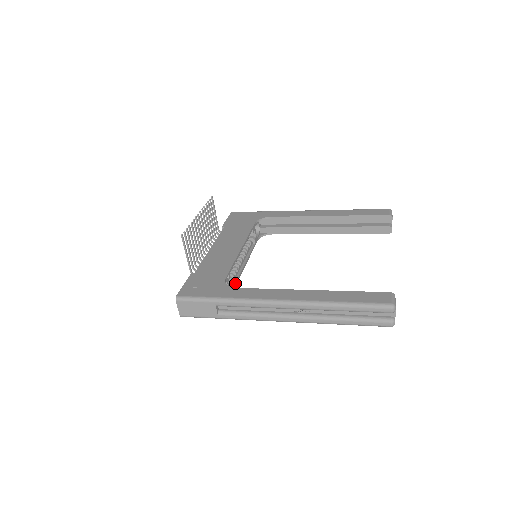
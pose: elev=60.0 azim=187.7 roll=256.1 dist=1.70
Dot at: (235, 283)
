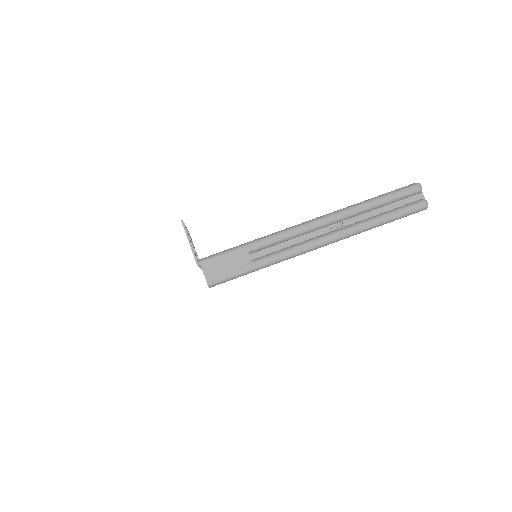
Dot at: occluded
